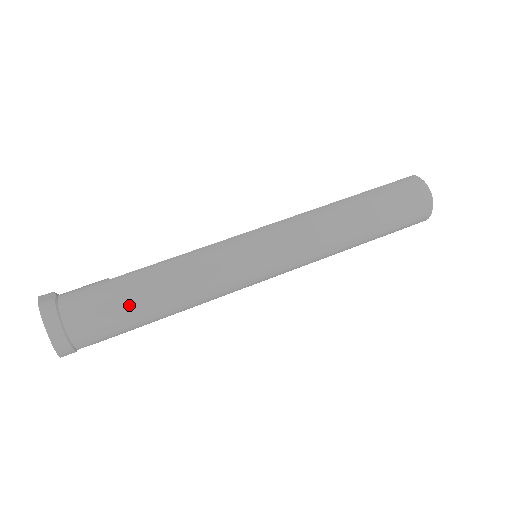
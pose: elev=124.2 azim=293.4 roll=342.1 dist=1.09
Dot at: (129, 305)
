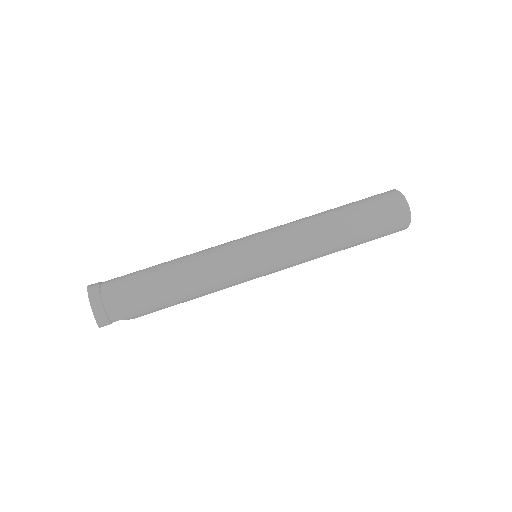
Dot at: (150, 285)
